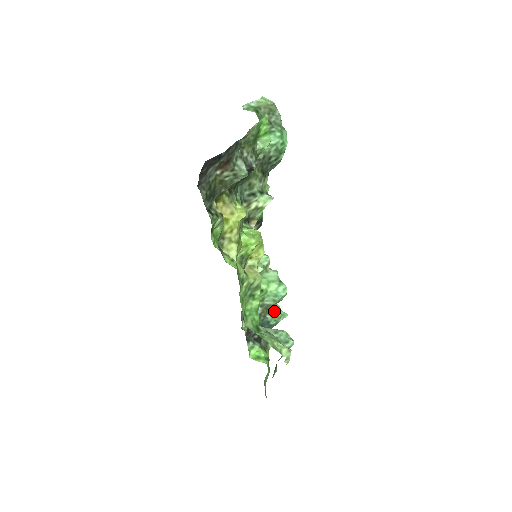
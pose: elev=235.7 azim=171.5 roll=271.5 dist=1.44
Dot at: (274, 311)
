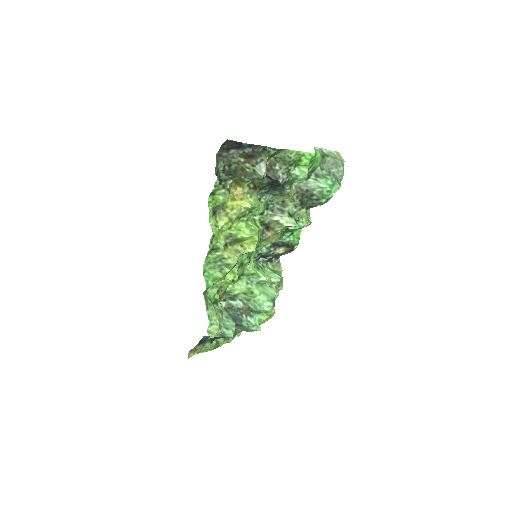
Dot at: (252, 317)
